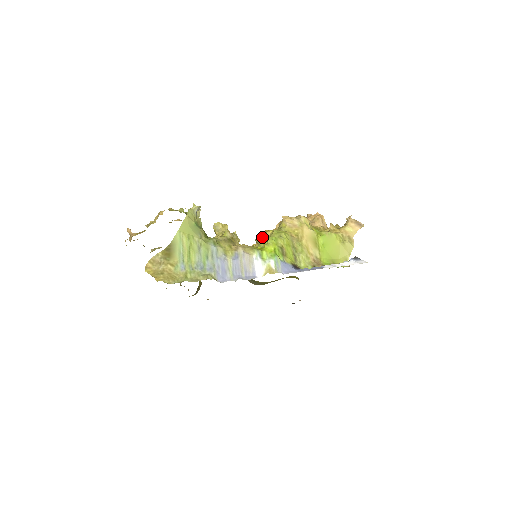
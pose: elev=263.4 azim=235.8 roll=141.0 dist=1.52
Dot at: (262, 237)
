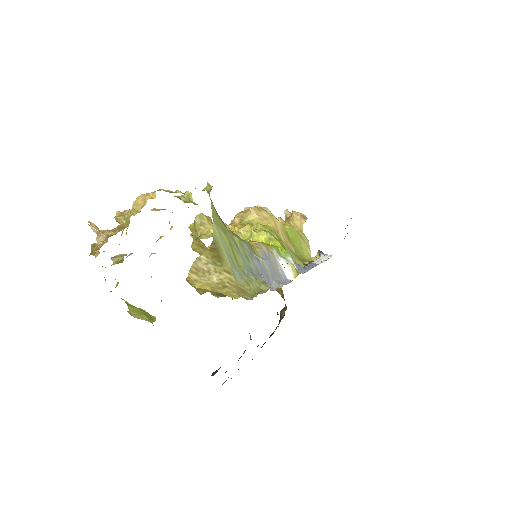
Dot at: (238, 233)
